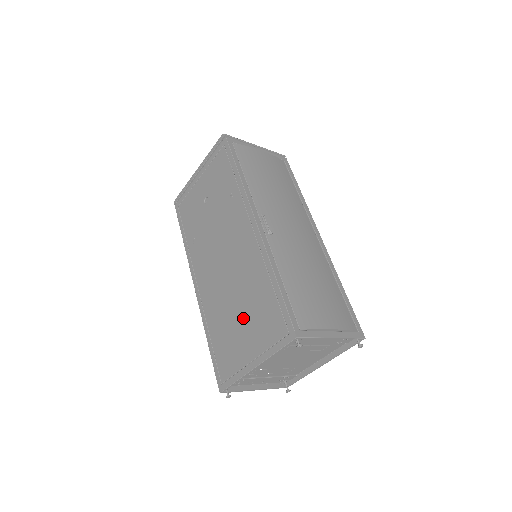
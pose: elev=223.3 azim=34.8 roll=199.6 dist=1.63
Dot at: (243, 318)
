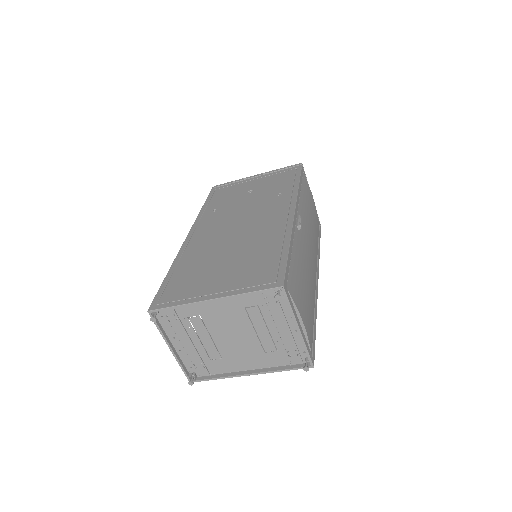
Dot at: (228, 264)
